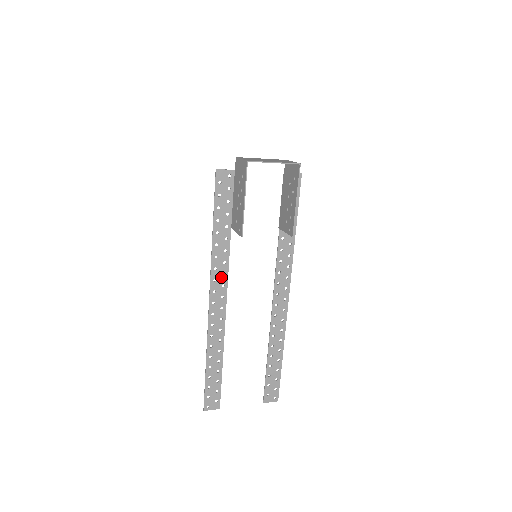
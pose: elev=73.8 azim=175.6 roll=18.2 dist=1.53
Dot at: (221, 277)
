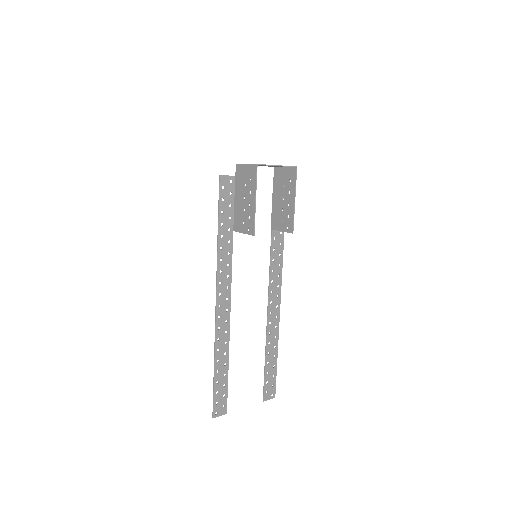
Dot at: (226, 279)
